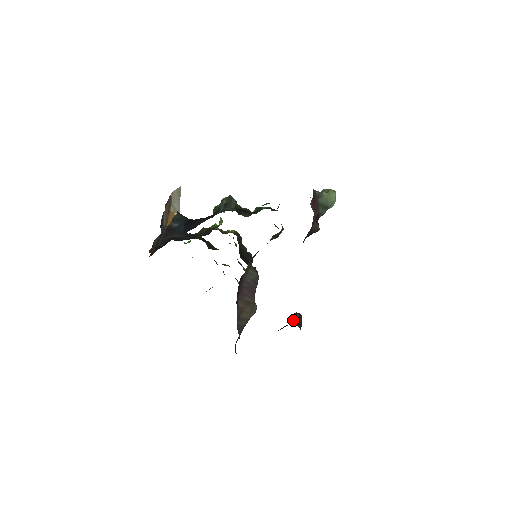
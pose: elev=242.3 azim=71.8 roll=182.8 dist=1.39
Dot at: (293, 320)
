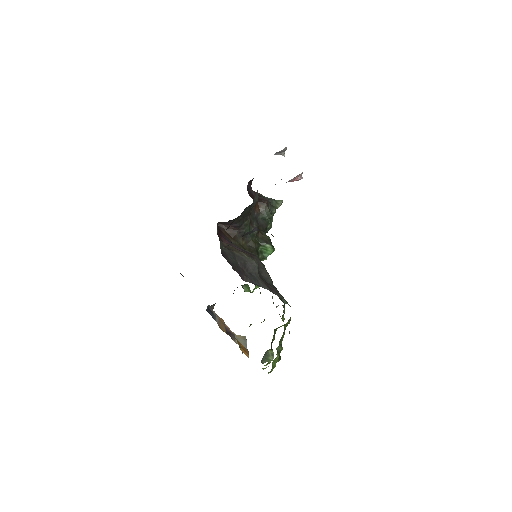
Dot at: occluded
